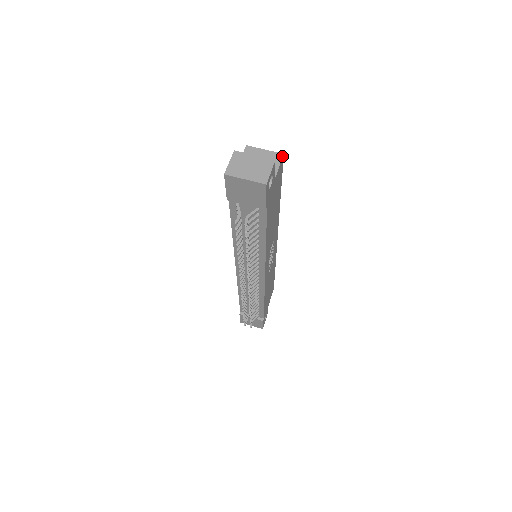
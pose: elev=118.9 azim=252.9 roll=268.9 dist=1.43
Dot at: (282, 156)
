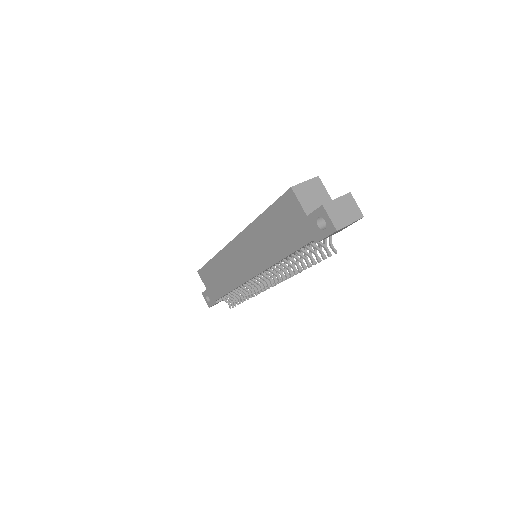
Dot at: (319, 179)
